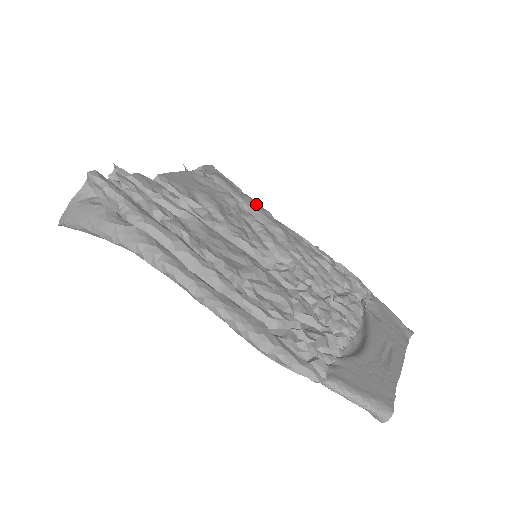
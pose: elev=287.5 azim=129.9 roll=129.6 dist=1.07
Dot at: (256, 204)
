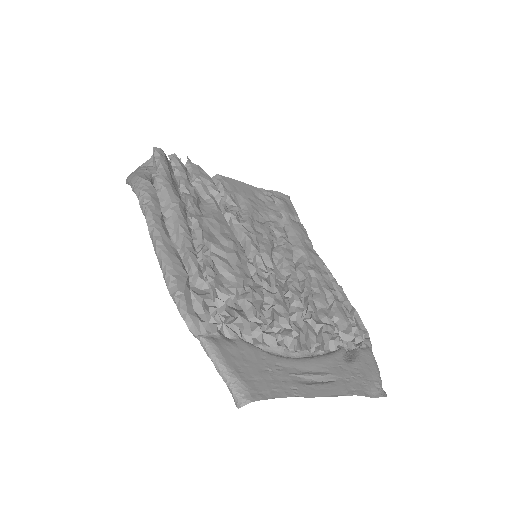
Dot at: (301, 231)
